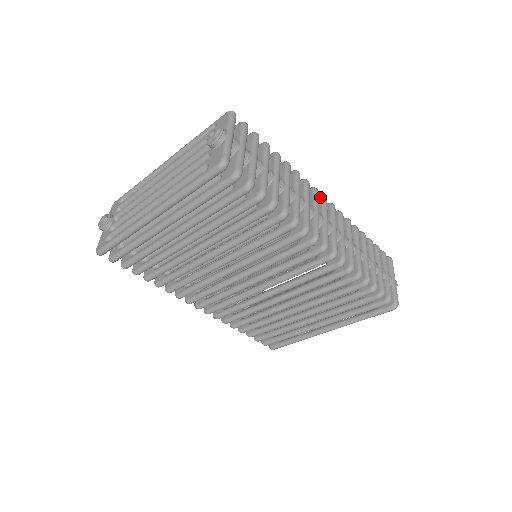
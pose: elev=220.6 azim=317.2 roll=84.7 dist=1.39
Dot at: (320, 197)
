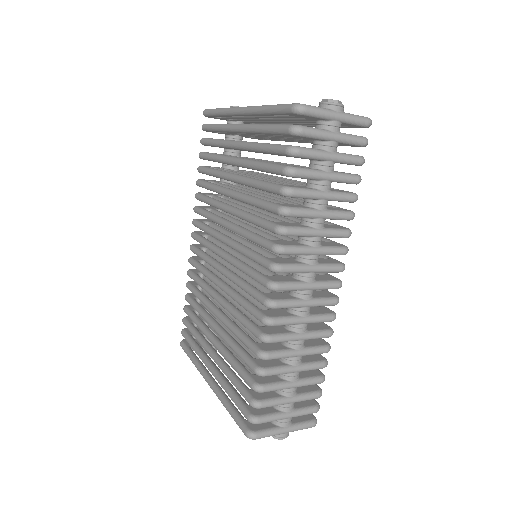
Dot at: (338, 279)
